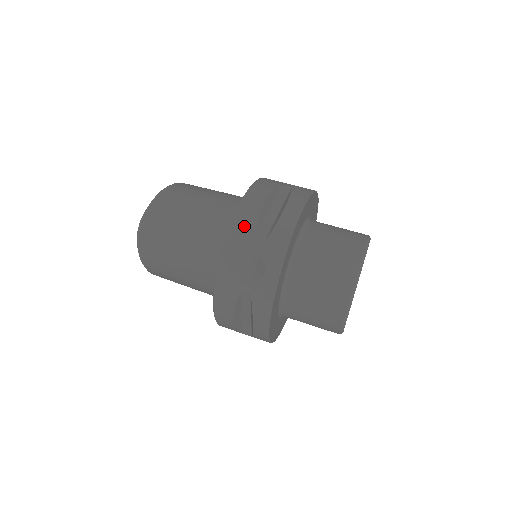
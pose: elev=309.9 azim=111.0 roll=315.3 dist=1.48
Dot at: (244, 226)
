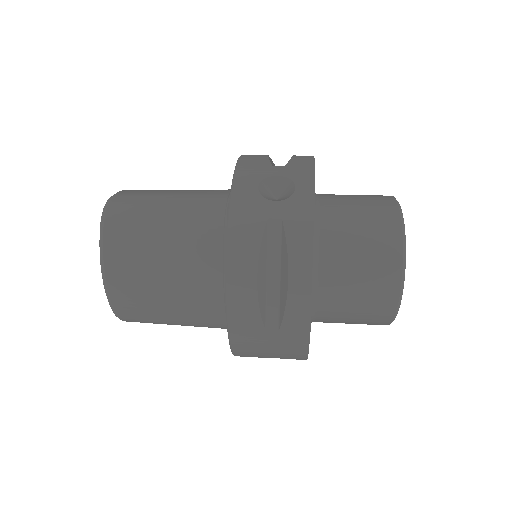
Dot at: (254, 161)
